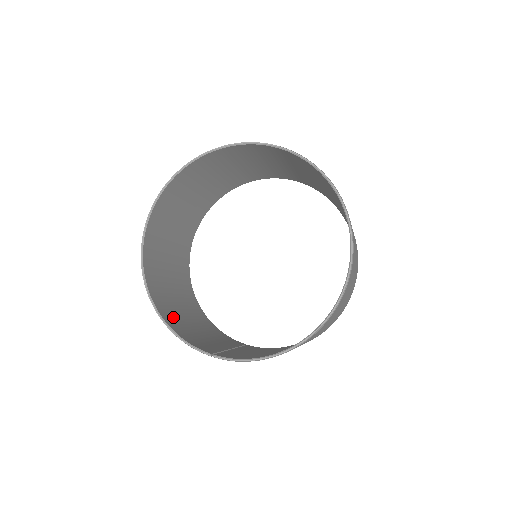
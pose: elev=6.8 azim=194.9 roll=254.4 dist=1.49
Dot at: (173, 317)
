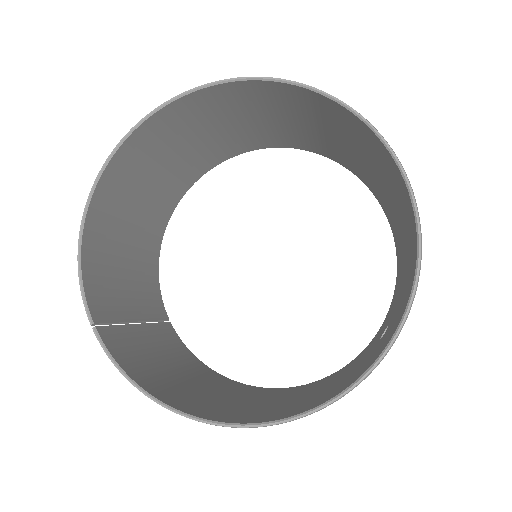
Dot at: (104, 235)
